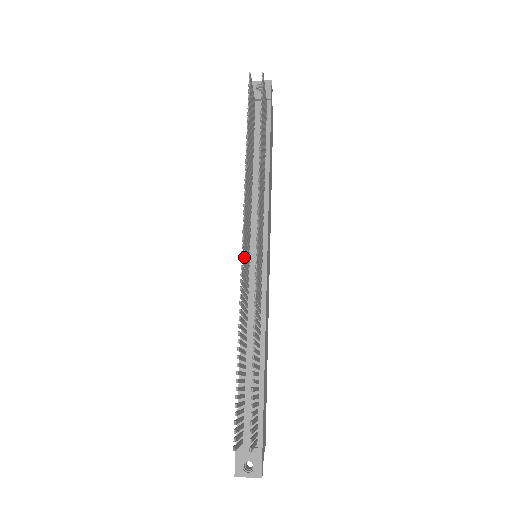
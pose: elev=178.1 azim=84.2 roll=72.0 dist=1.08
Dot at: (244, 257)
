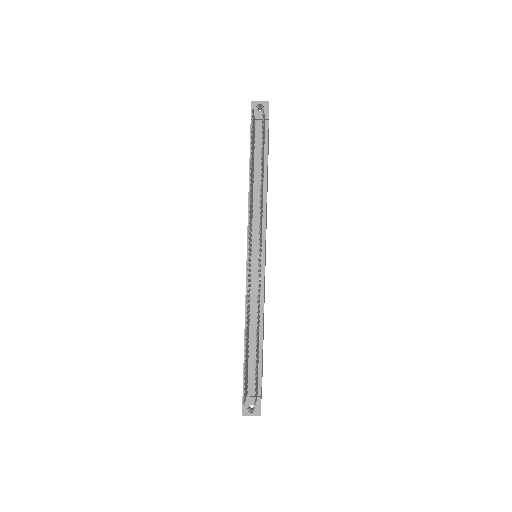
Dot at: occluded
